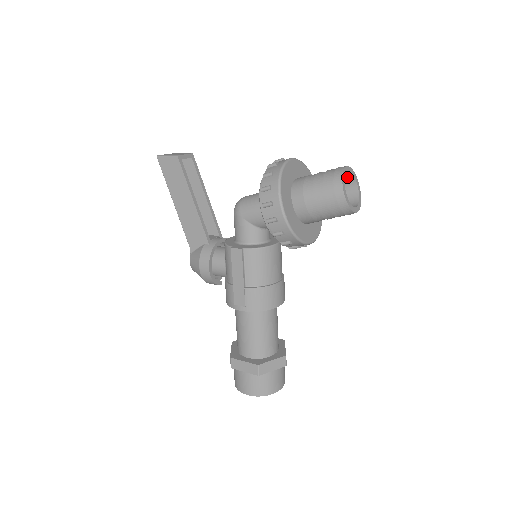
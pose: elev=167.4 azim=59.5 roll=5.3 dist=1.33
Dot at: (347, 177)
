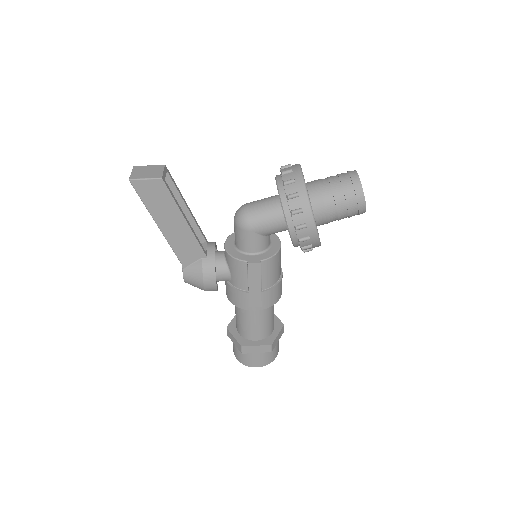
Dot at: occluded
